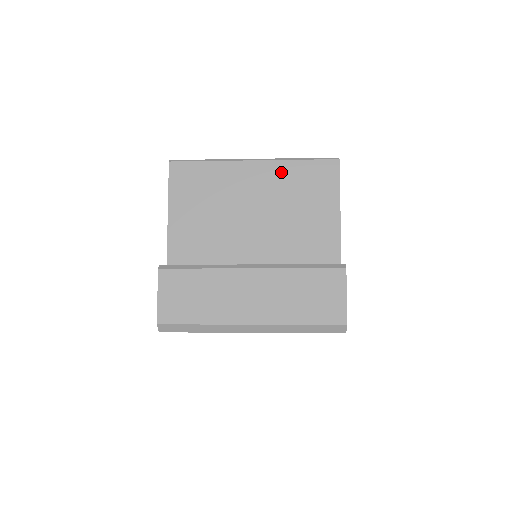
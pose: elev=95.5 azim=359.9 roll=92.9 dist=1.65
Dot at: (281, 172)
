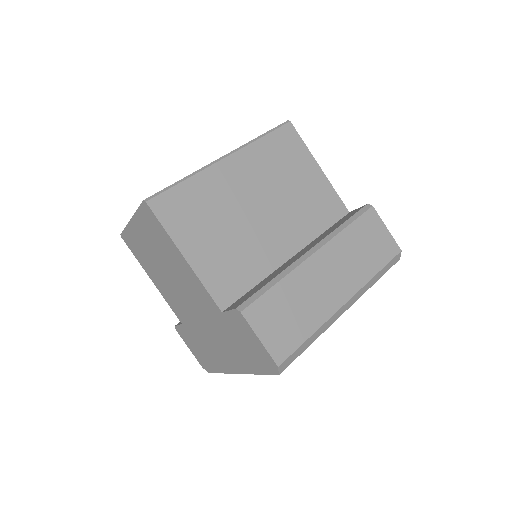
Dot at: (256, 156)
